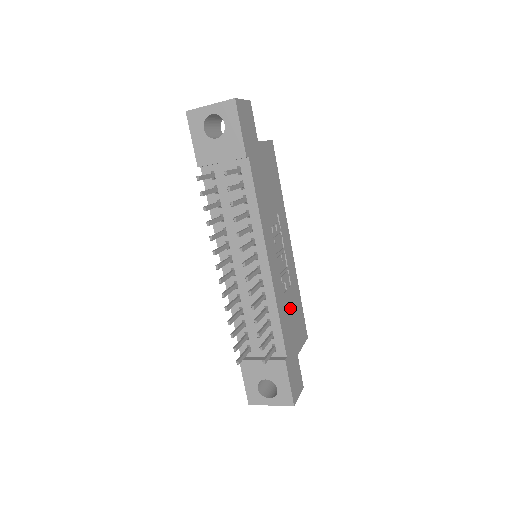
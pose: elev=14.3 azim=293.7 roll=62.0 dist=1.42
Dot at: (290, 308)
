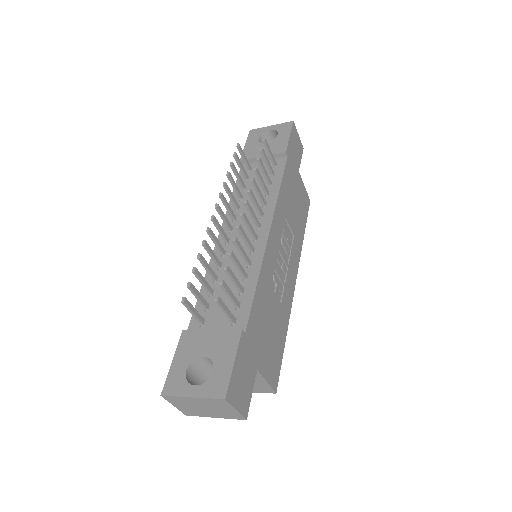
Dot at: (271, 314)
